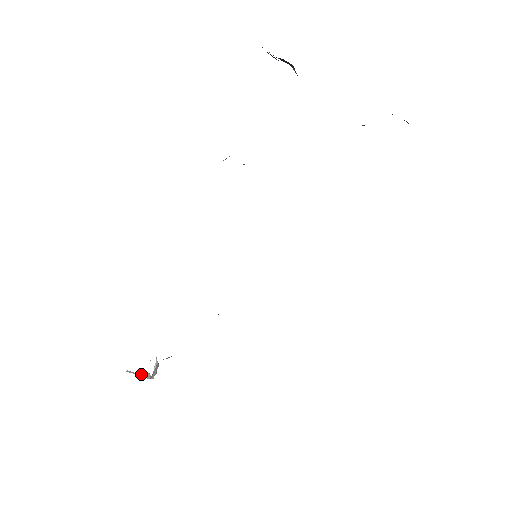
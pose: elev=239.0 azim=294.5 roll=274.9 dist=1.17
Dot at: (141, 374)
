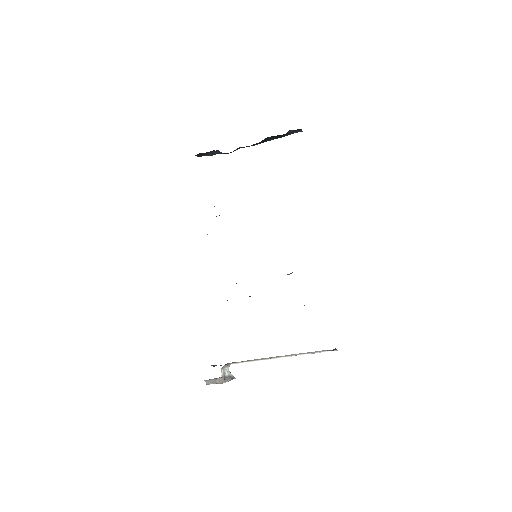
Dot at: (217, 381)
